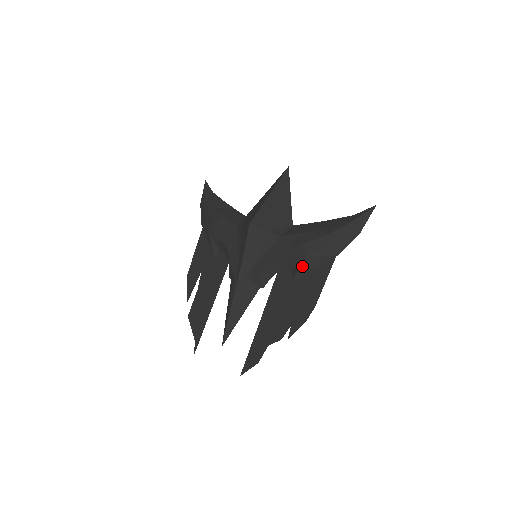
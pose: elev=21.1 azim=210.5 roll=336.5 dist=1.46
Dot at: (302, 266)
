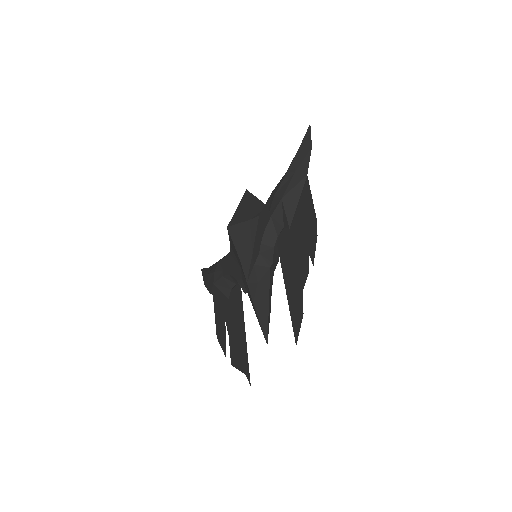
Dot at: (286, 210)
